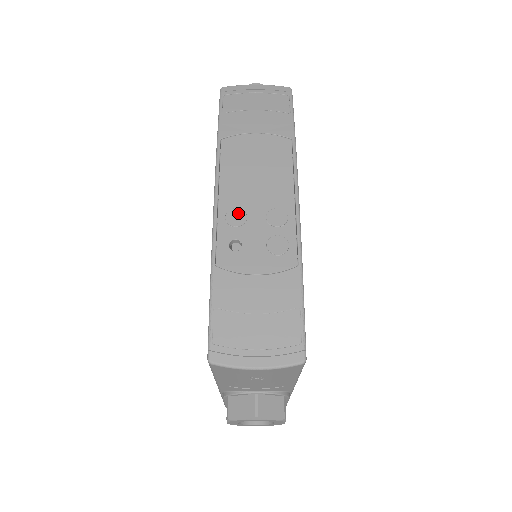
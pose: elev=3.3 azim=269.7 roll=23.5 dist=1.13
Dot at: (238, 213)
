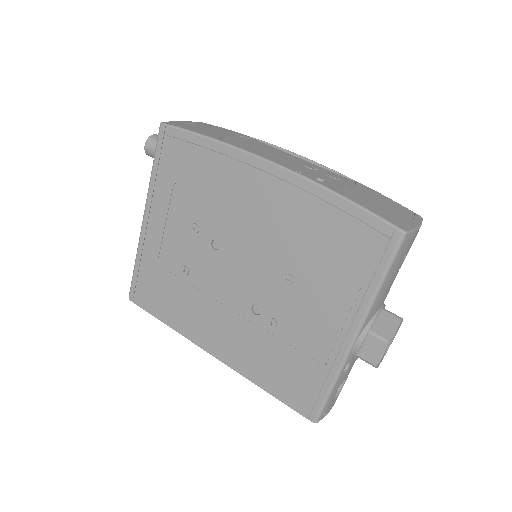
Dot at: (294, 167)
